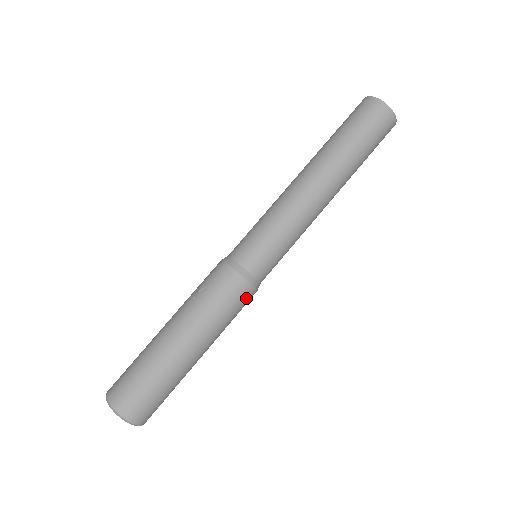
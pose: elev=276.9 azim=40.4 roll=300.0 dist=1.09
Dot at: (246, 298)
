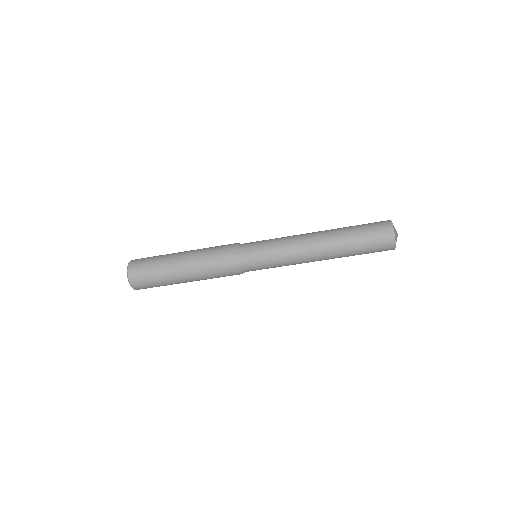
Dot at: (232, 275)
